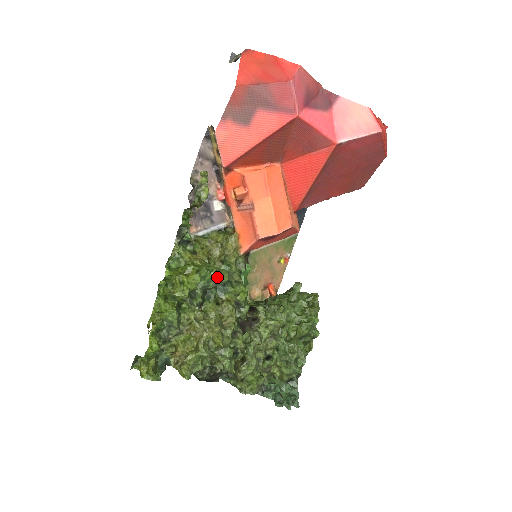
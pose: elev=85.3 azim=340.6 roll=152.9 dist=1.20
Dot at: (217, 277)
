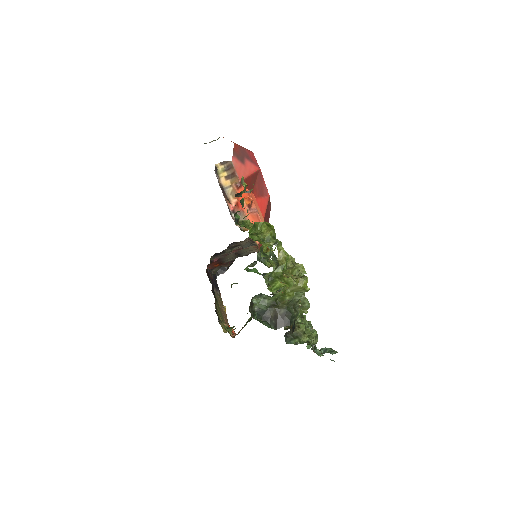
Dot at: occluded
